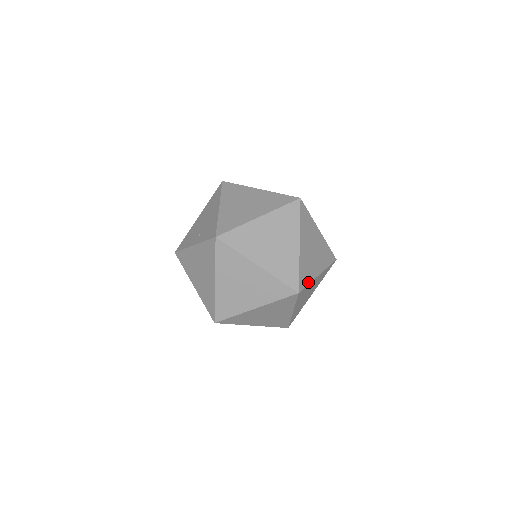
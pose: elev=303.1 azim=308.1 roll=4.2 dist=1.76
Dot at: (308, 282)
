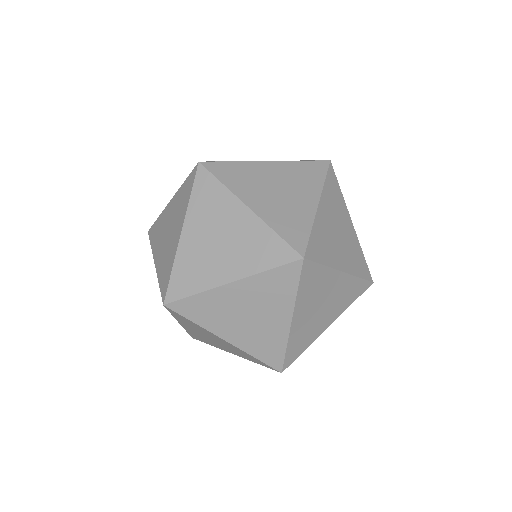
Dot at: (323, 261)
